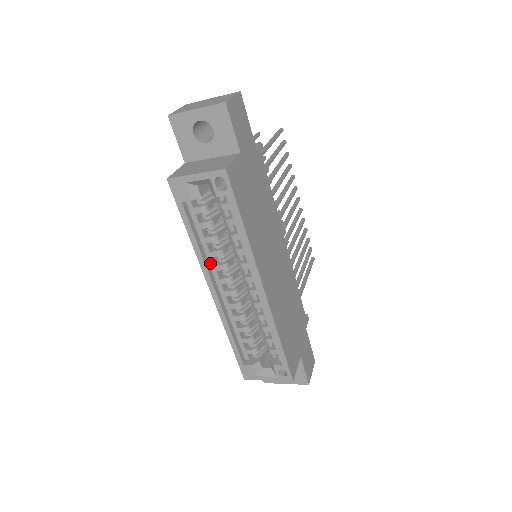
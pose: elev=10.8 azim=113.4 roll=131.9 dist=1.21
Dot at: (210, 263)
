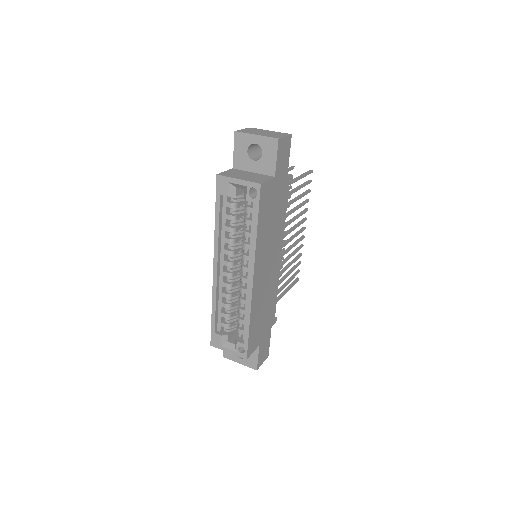
Dot at: (222, 246)
